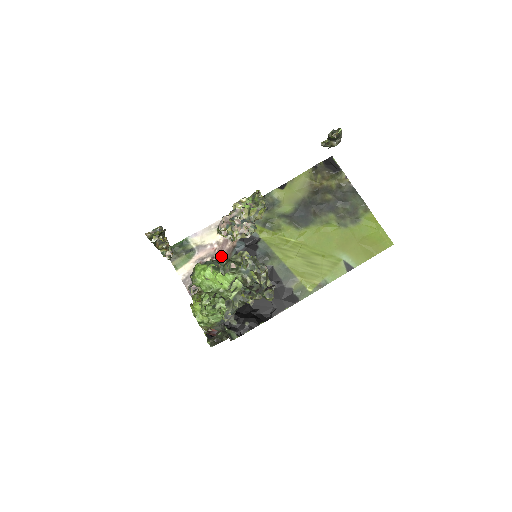
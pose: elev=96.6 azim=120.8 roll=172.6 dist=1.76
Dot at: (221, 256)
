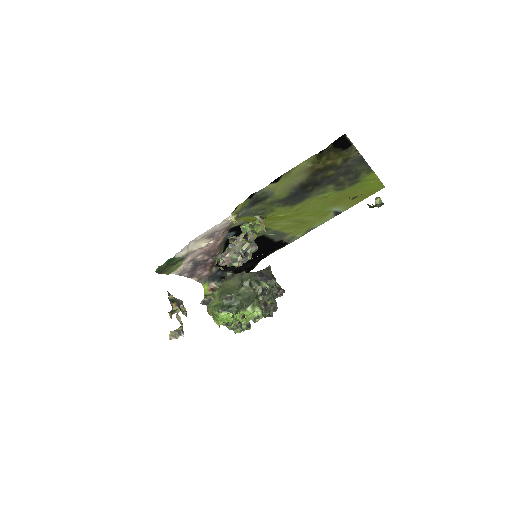
Dot at: (213, 252)
